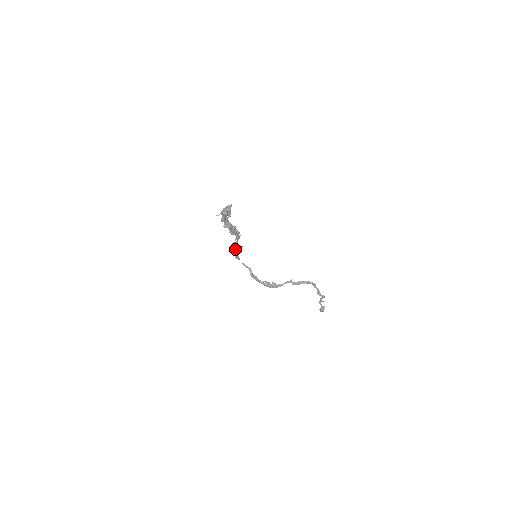
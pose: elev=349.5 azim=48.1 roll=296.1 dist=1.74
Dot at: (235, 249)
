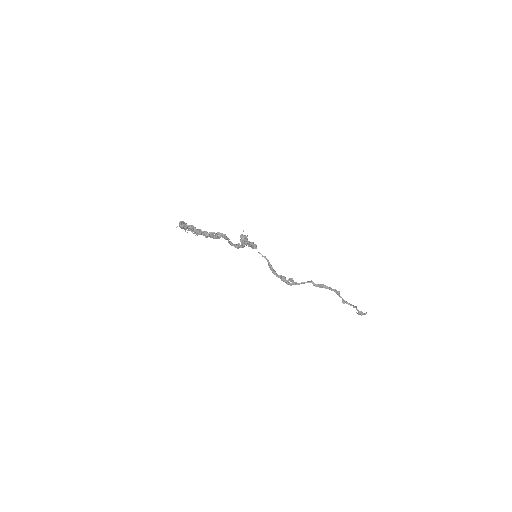
Dot at: (241, 242)
